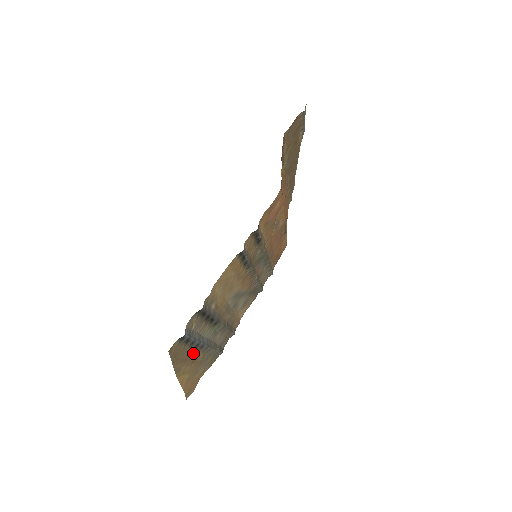
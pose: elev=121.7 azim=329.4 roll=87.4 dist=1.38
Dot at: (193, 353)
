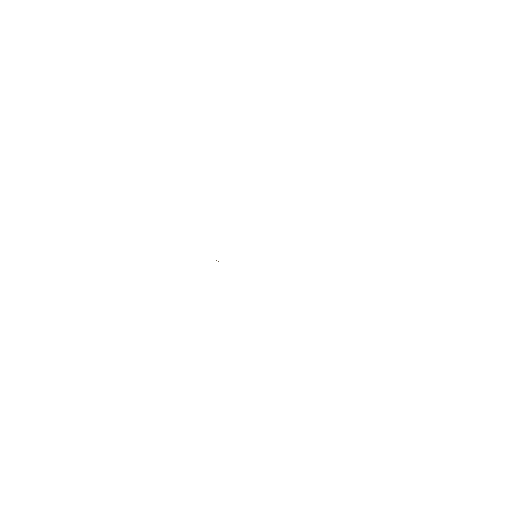
Dot at: occluded
